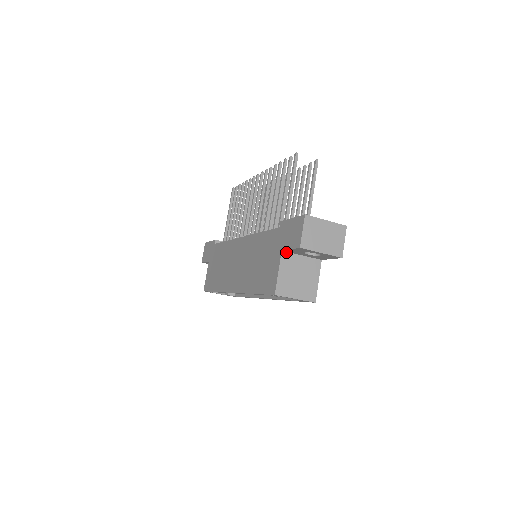
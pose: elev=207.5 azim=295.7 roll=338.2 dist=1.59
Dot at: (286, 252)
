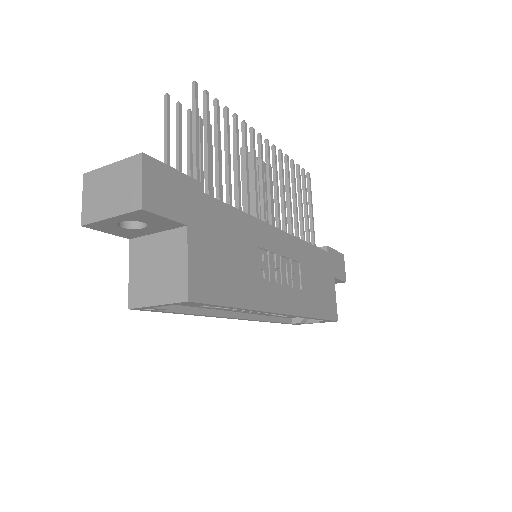
Dot at: (135, 239)
